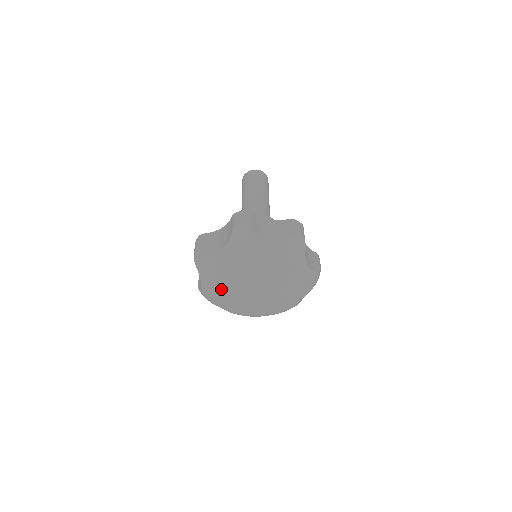
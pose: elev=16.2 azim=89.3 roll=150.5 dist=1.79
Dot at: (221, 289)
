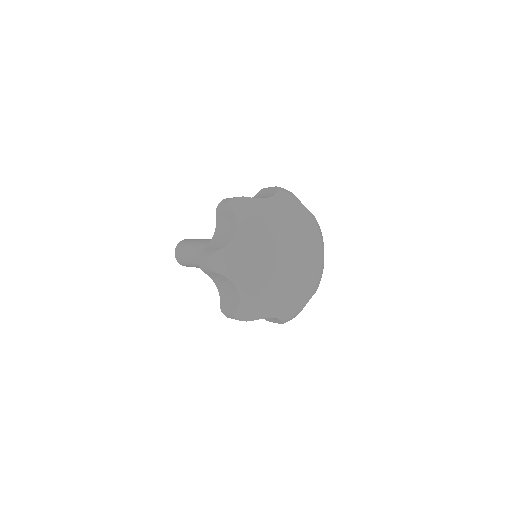
Dot at: (255, 247)
